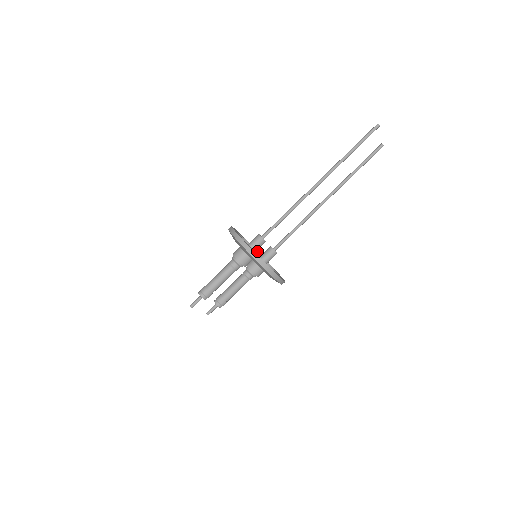
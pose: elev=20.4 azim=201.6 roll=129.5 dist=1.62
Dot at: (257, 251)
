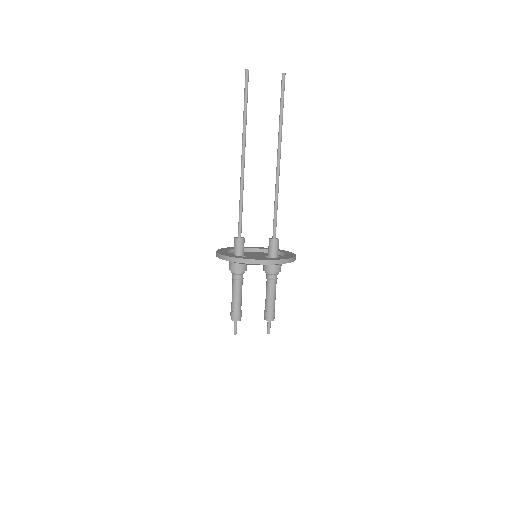
Dot at: occluded
